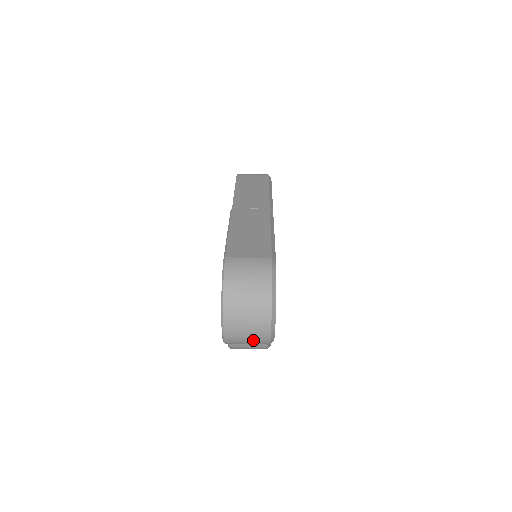
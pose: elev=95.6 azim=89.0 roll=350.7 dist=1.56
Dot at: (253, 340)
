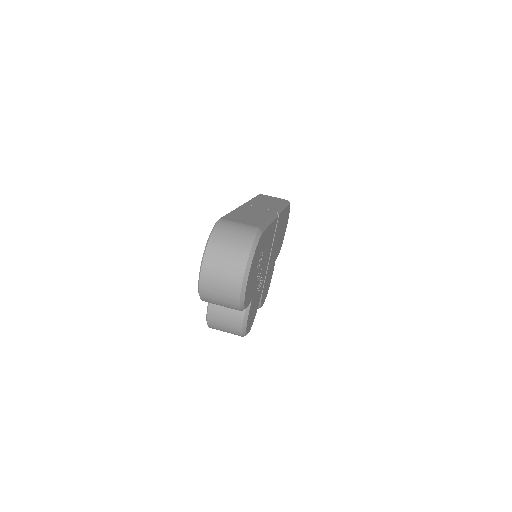
Dot at: (225, 295)
